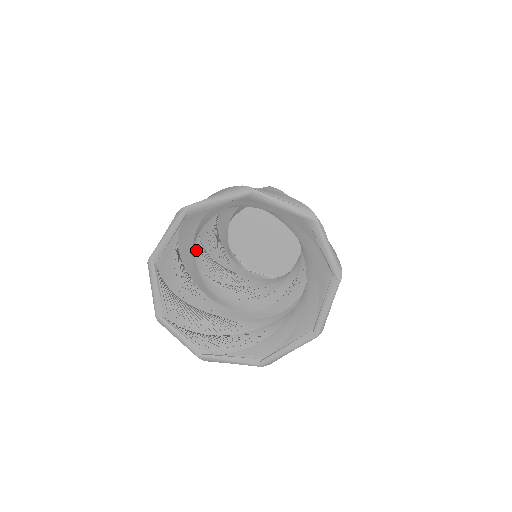
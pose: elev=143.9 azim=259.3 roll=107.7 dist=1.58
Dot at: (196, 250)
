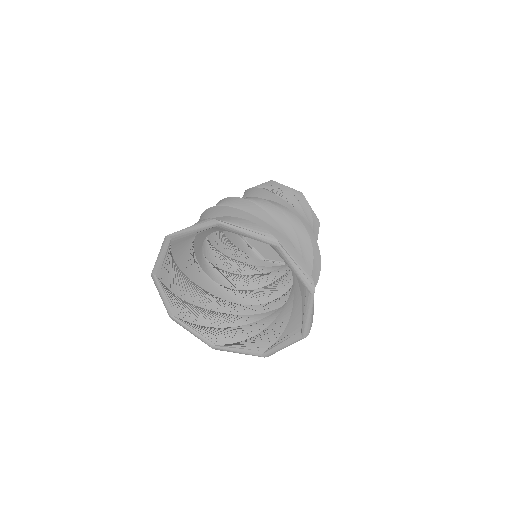
Dot at: occluded
